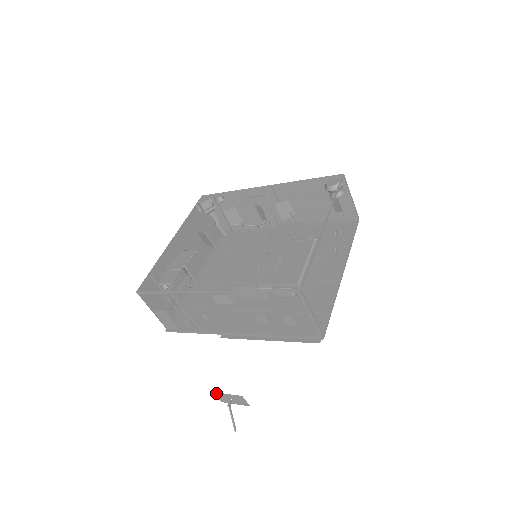
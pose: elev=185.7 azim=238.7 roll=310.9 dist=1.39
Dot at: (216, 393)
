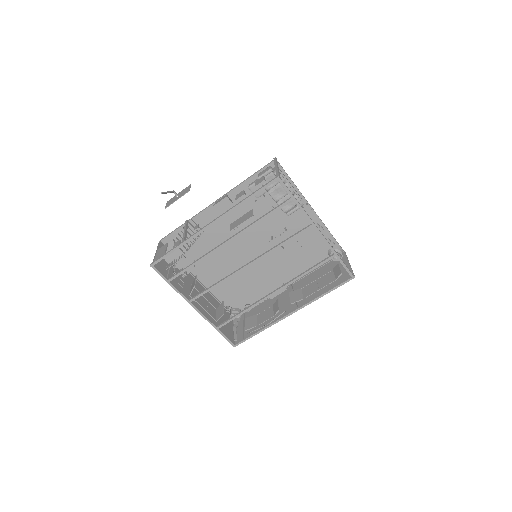
Dot at: (169, 200)
